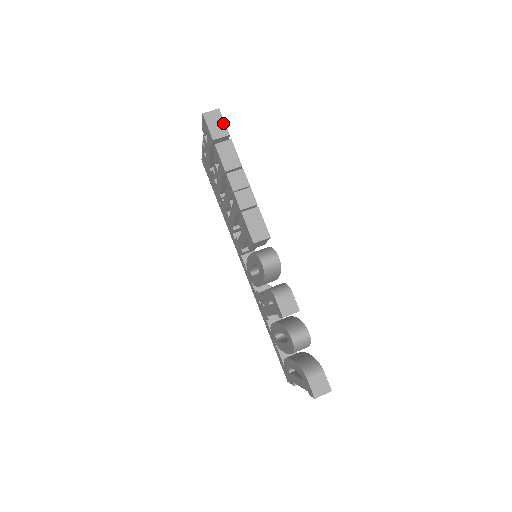
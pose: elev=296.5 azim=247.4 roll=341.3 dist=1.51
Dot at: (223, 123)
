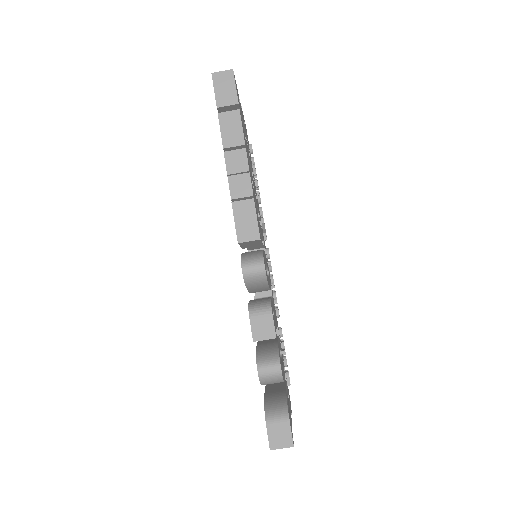
Dot at: (234, 88)
